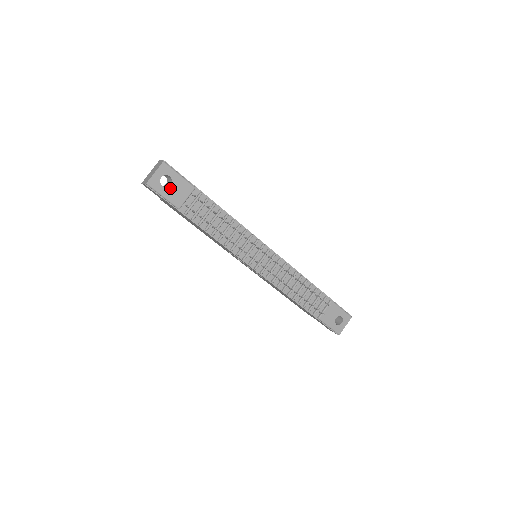
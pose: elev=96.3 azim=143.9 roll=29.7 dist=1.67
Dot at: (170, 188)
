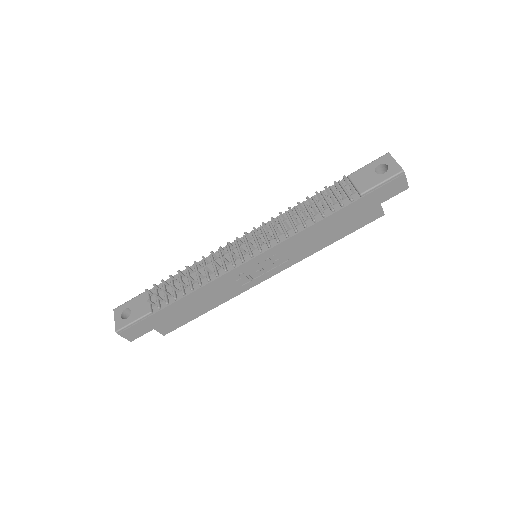
Dot at: (132, 313)
